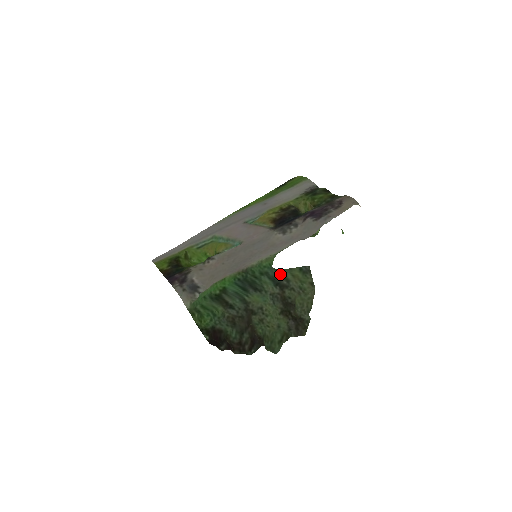
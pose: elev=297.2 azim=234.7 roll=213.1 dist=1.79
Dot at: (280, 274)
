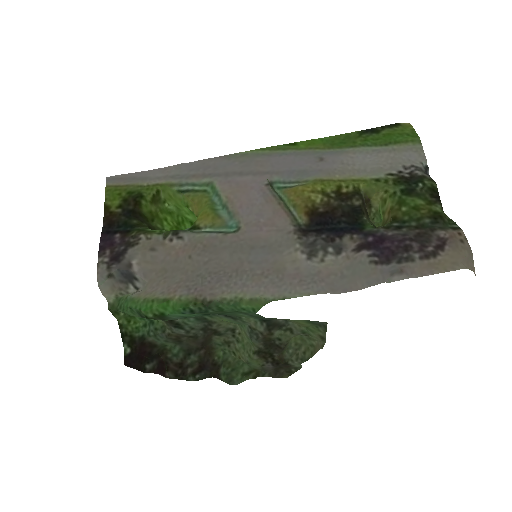
Dot at: occluded
